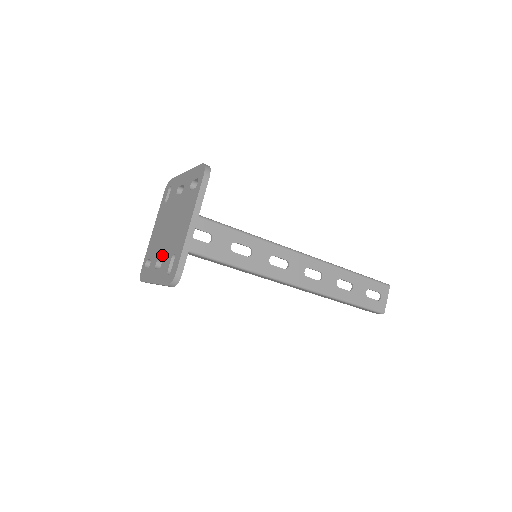
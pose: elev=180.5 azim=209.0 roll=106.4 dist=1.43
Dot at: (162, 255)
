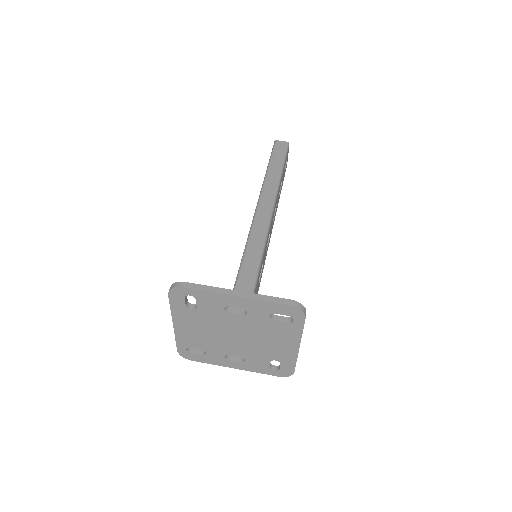
Dot at: (240, 355)
